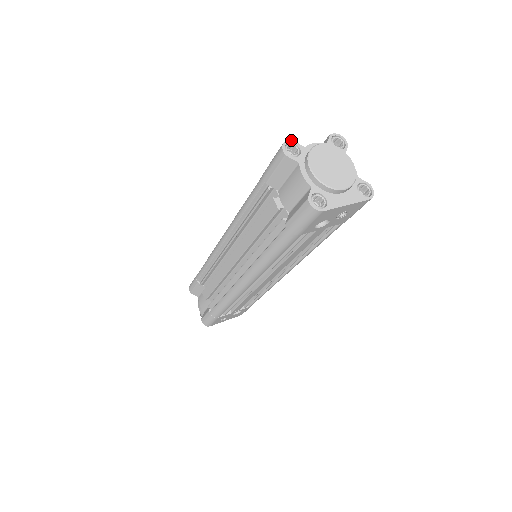
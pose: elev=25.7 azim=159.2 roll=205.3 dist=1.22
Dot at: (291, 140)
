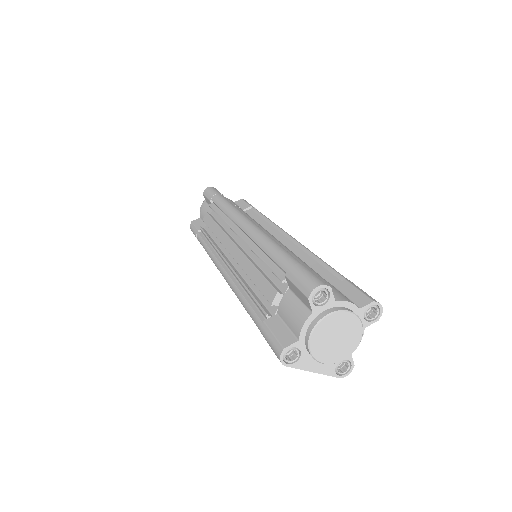
Dot at: (330, 287)
